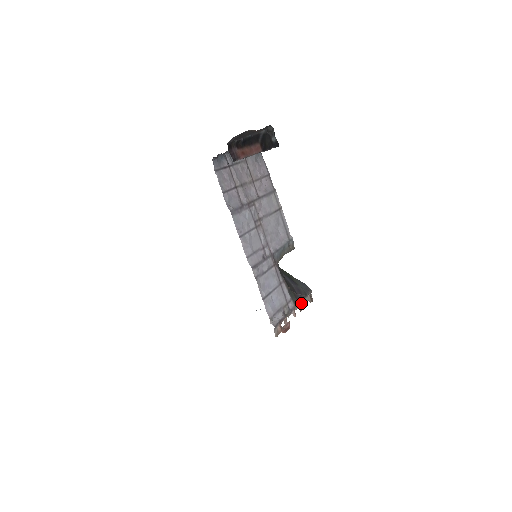
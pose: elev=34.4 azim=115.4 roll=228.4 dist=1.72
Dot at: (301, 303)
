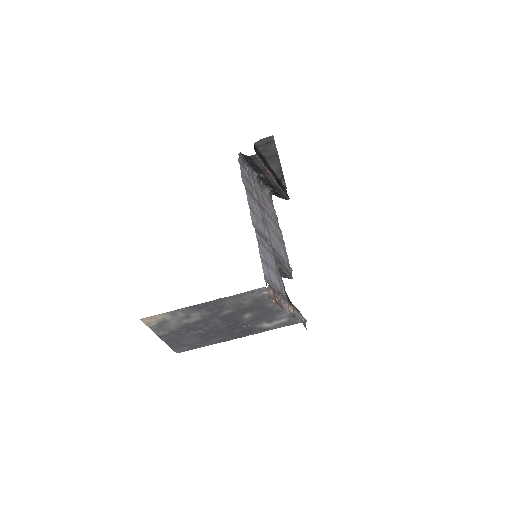
Dot at: (295, 313)
